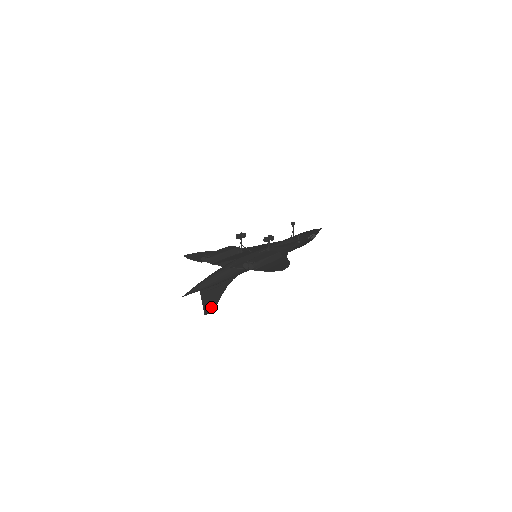
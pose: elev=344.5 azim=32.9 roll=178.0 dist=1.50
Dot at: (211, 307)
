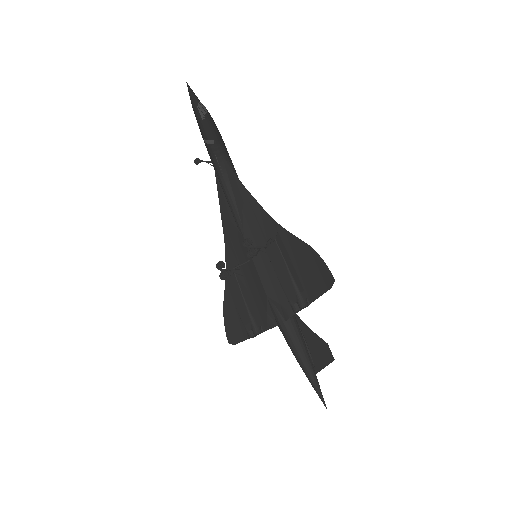
Dot at: (325, 350)
